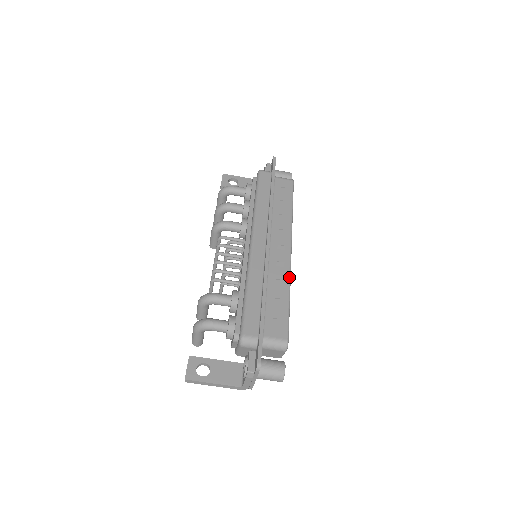
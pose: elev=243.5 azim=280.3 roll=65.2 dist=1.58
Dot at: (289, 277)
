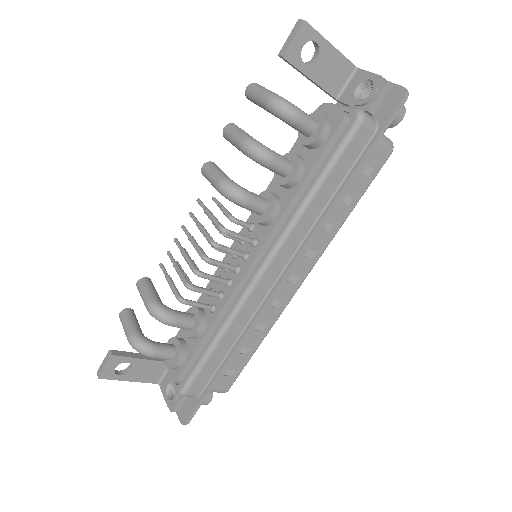
Dot at: occluded
